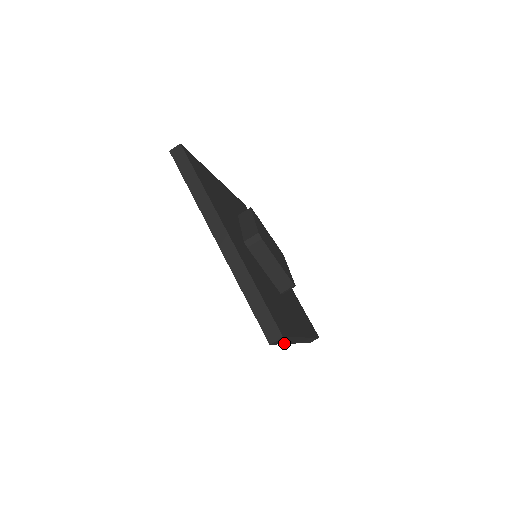
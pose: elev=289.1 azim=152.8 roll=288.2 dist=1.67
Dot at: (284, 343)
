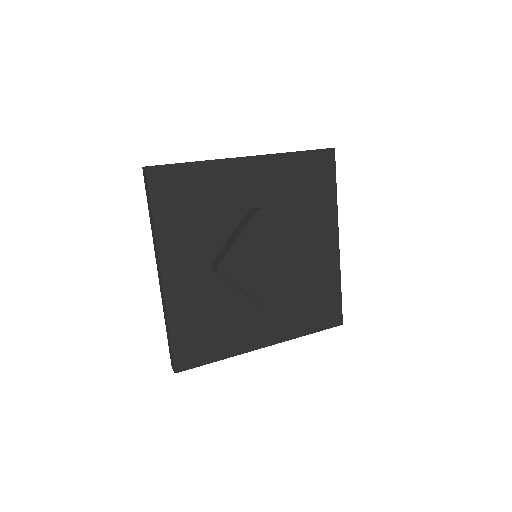
Dot at: occluded
